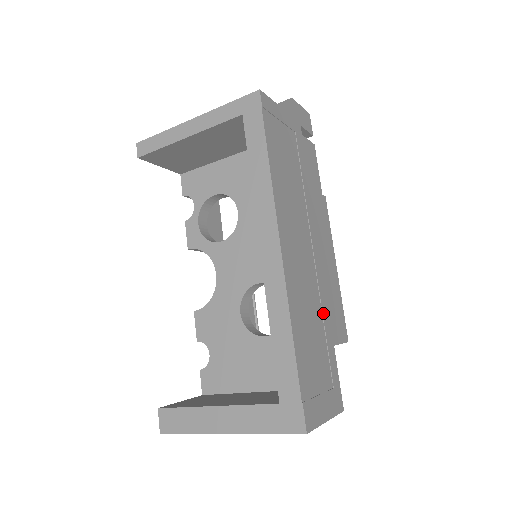
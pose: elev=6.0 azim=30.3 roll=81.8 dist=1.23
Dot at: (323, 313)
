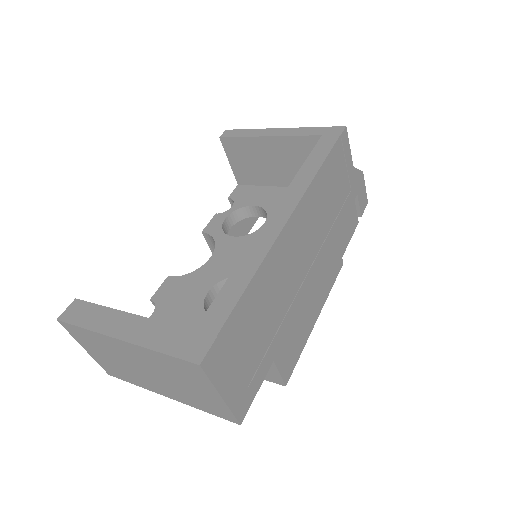
Dot at: (284, 321)
